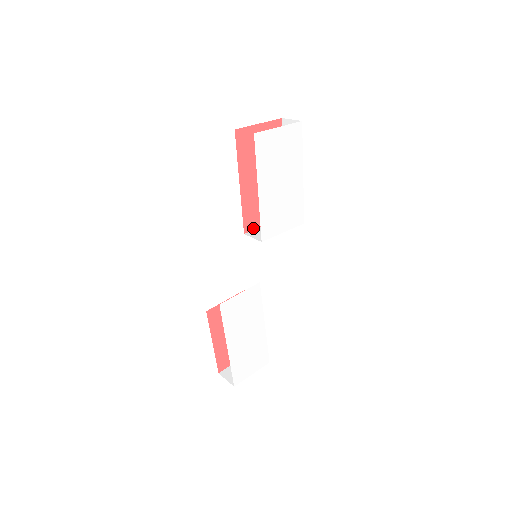
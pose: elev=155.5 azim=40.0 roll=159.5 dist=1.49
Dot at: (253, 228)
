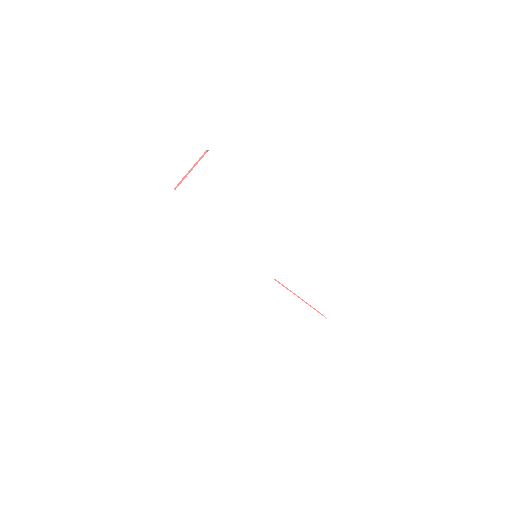
Dot at: occluded
